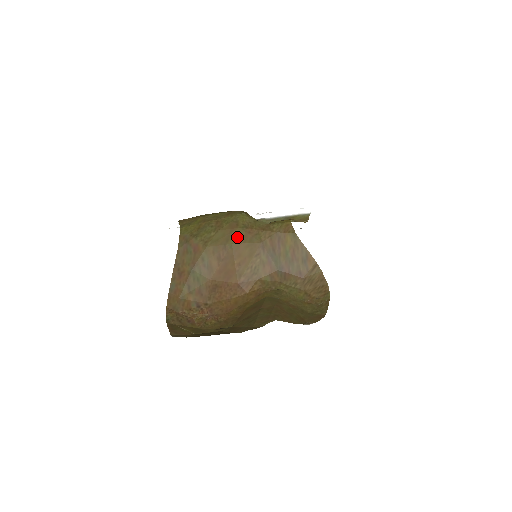
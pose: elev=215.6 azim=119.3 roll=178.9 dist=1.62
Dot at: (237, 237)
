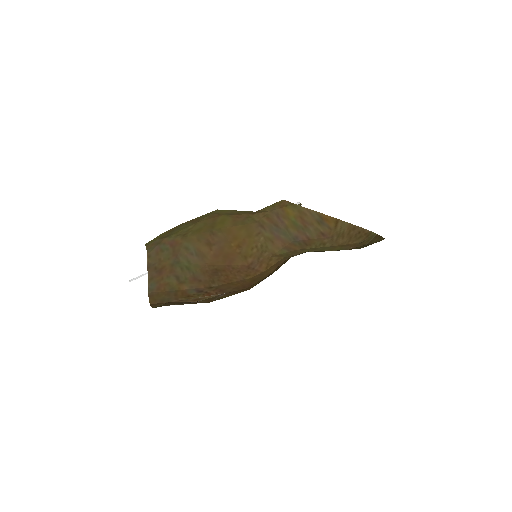
Dot at: (224, 222)
